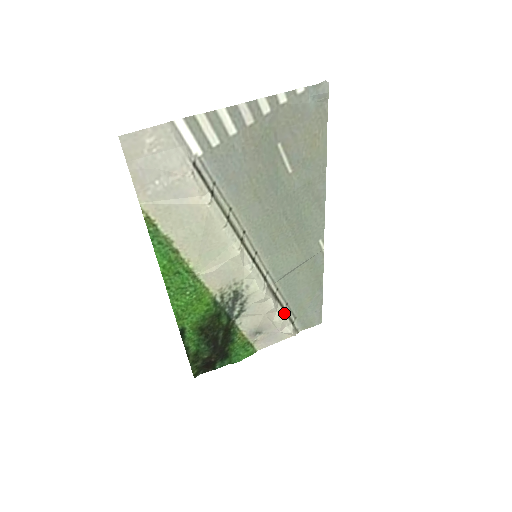
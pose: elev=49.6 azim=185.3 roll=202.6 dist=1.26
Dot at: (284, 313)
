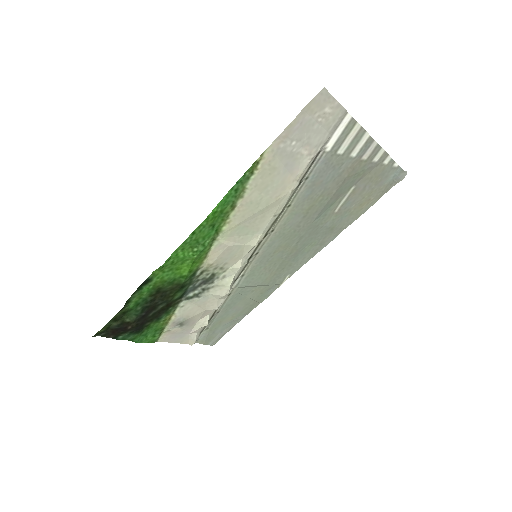
Dot at: (209, 319)
